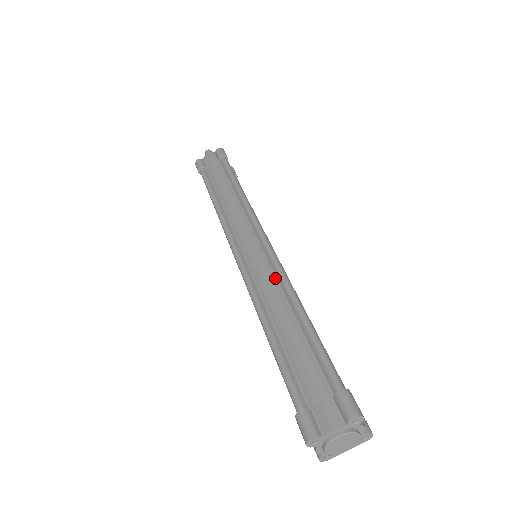
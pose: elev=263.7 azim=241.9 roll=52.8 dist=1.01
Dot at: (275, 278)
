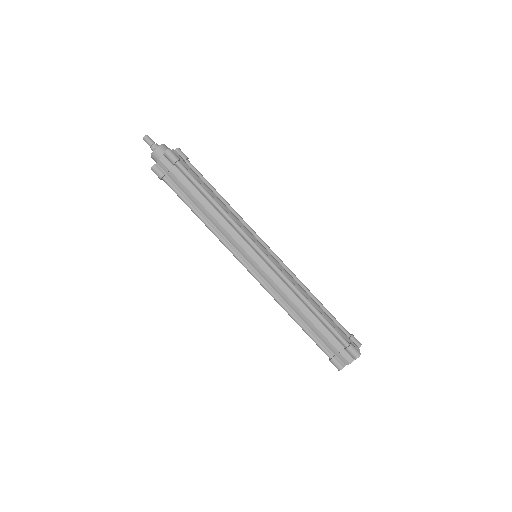
Dot at: (284, 283)
